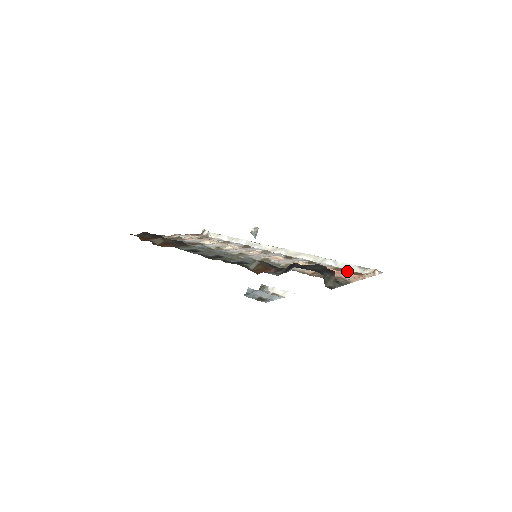
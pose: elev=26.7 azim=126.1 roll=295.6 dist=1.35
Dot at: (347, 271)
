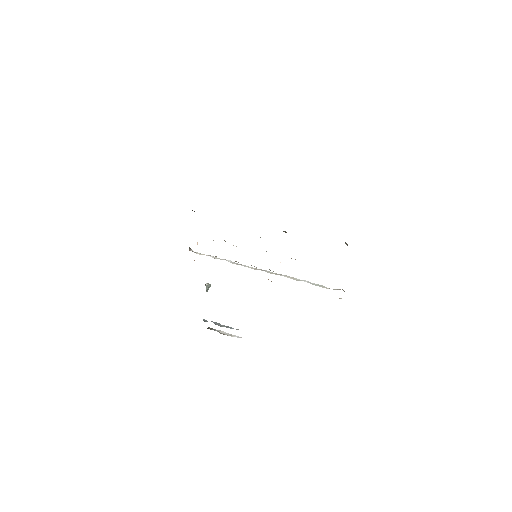
Dot at: occluded
